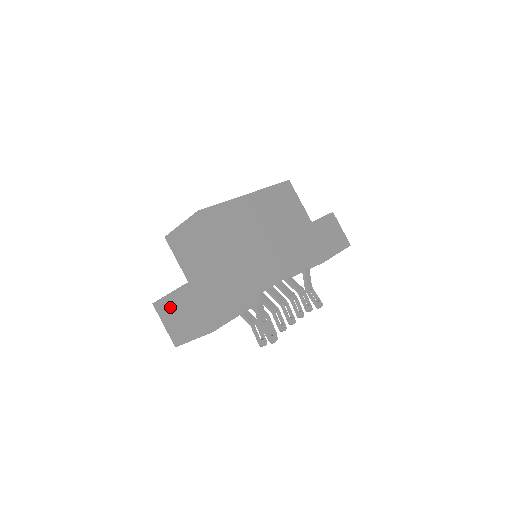
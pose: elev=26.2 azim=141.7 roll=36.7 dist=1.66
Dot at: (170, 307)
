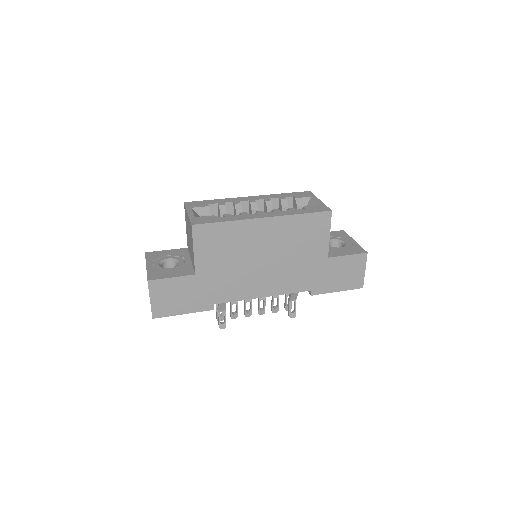
Dot at: occluded
